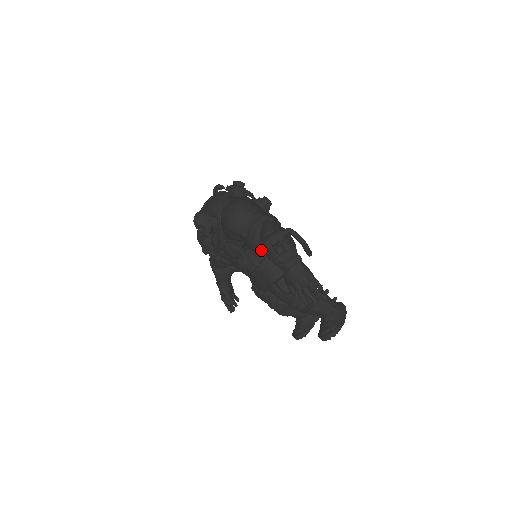
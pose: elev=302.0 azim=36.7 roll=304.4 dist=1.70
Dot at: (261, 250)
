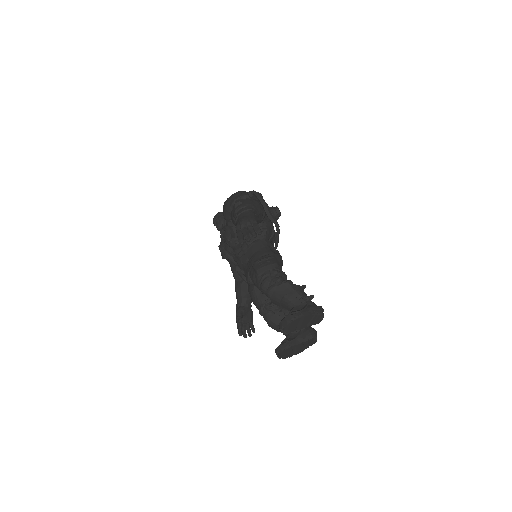
Dot at: occluded
